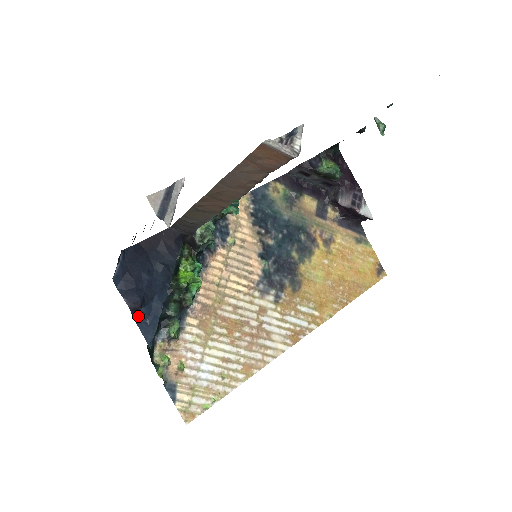
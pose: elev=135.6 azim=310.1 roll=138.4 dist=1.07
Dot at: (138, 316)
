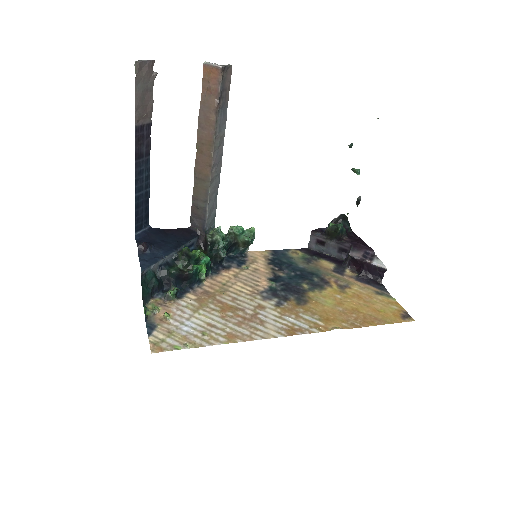
Dot at: (142, 255)
